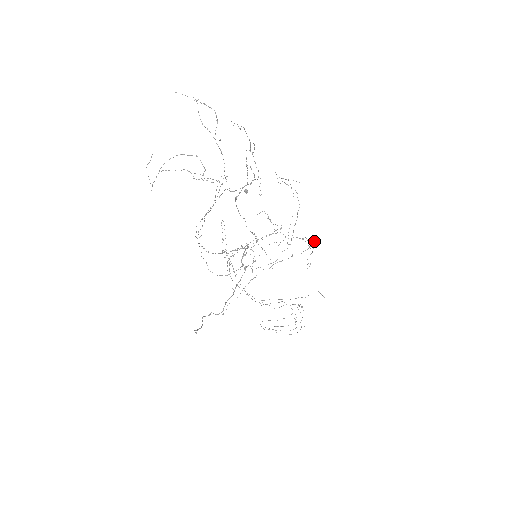
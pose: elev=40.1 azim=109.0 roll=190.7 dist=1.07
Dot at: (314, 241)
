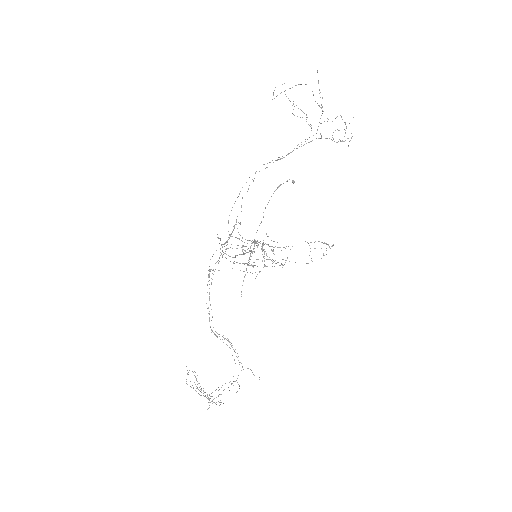
Dot at: occluded
